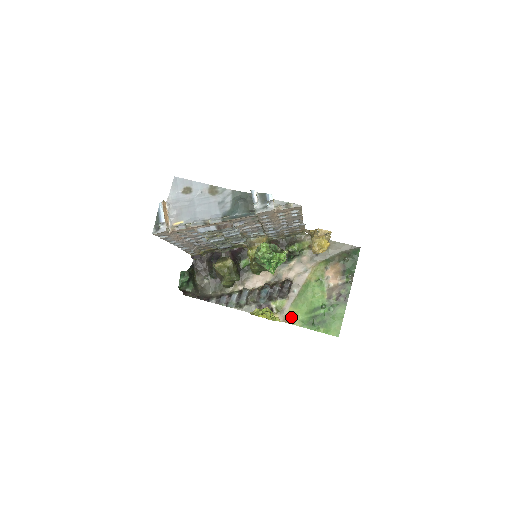
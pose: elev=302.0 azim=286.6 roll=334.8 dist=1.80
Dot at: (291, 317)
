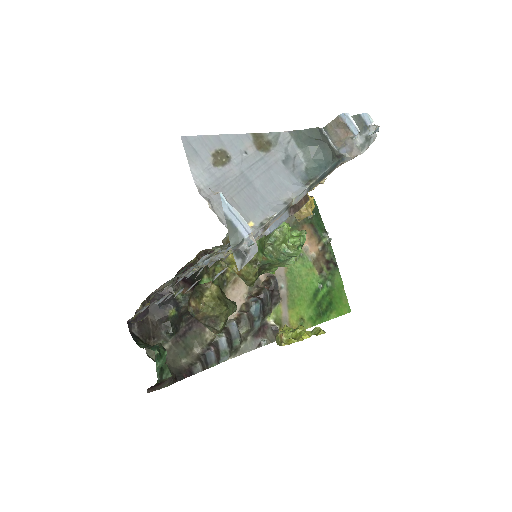
Dot at: (297, 322)
